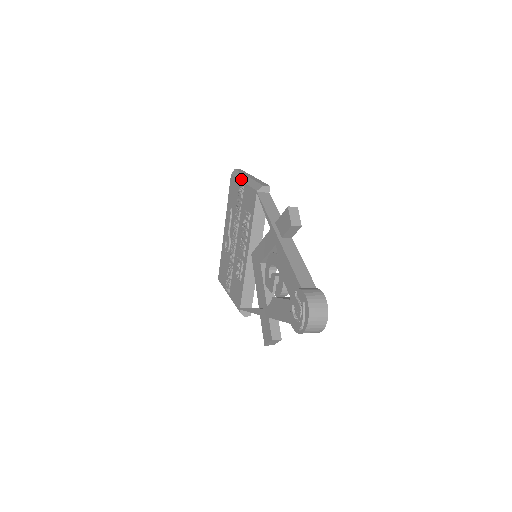
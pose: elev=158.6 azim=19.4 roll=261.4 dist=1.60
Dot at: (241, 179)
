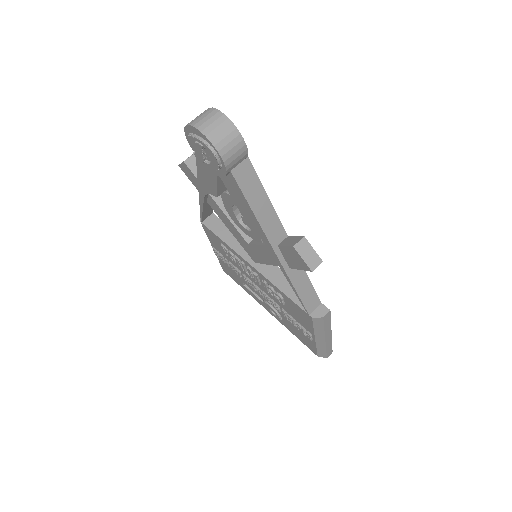
Dot at: occluded
